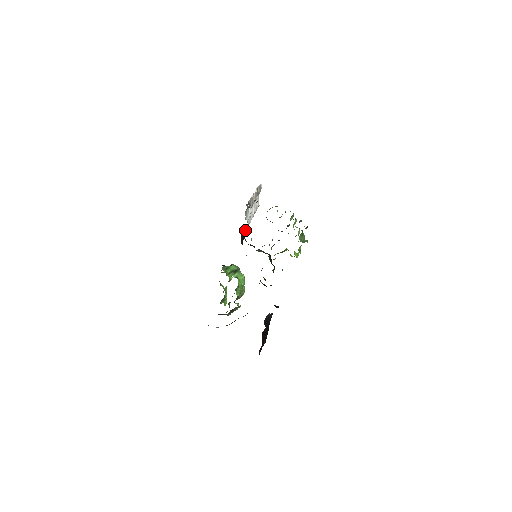
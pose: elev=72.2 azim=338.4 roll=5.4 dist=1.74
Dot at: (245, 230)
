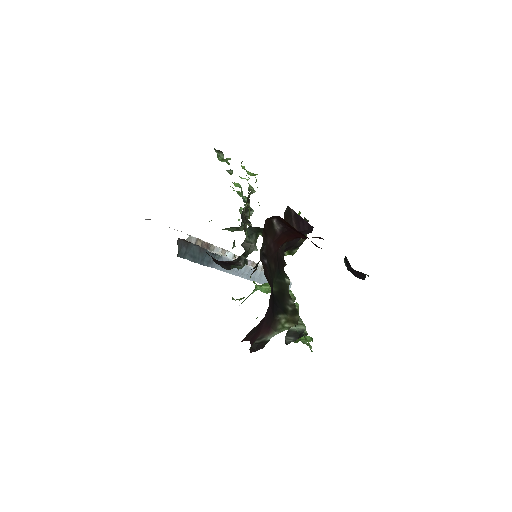
Dot at: (214, 257)
